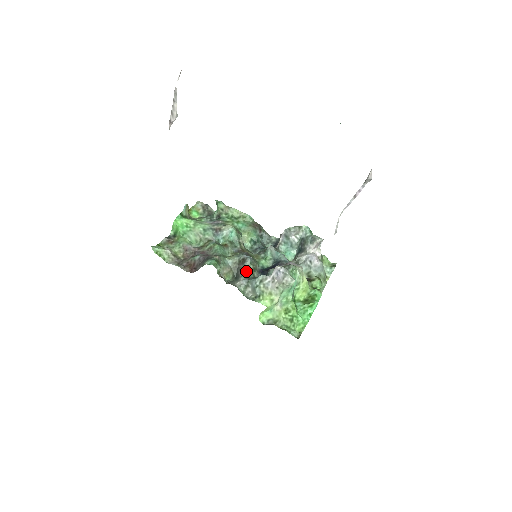
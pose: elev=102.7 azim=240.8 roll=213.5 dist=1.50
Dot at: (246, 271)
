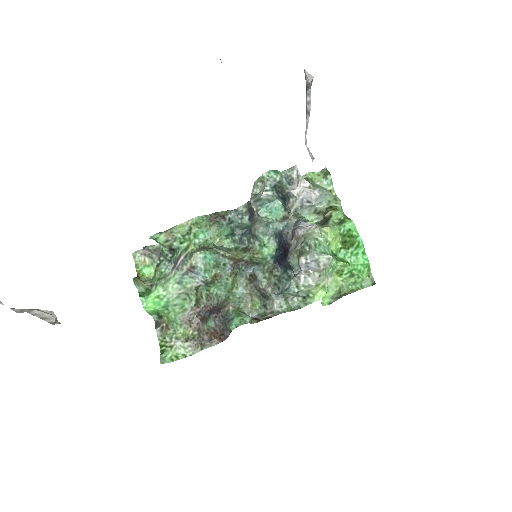
Dot at: (267, 284)
